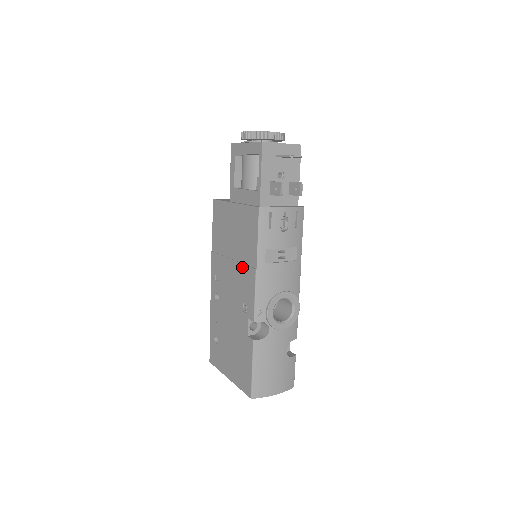
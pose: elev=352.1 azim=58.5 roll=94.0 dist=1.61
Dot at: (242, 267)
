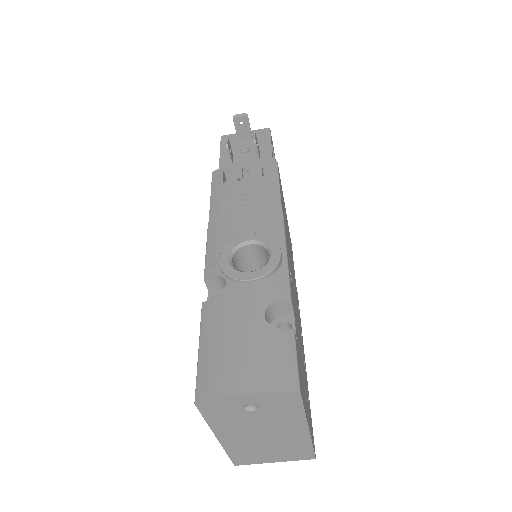
Dot at: occluded
